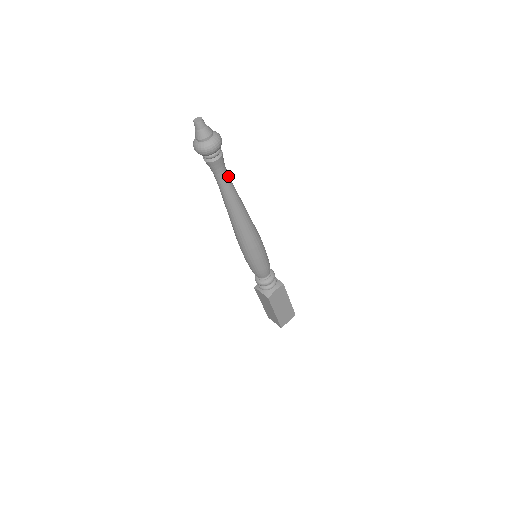
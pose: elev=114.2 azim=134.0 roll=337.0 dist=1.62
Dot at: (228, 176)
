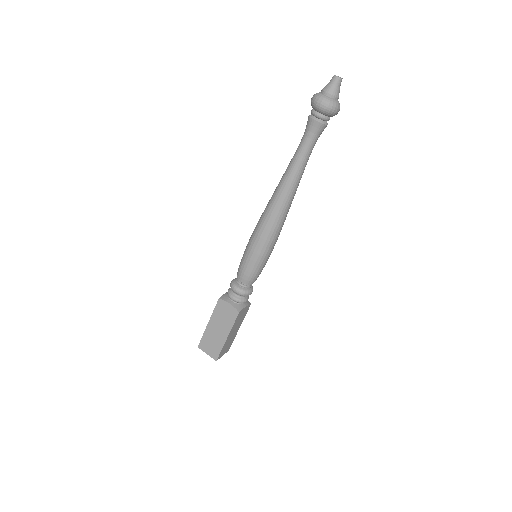
Dot at: (312, 149)
